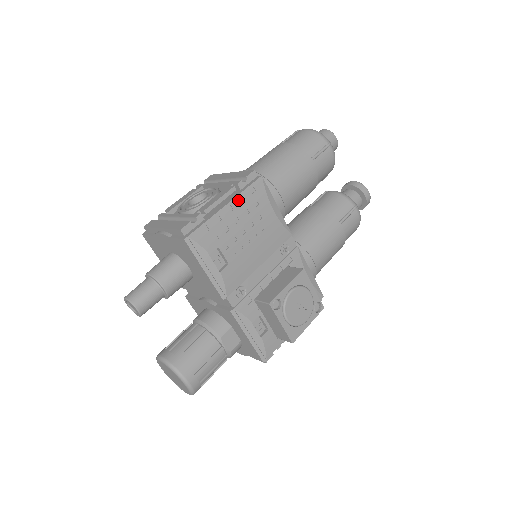
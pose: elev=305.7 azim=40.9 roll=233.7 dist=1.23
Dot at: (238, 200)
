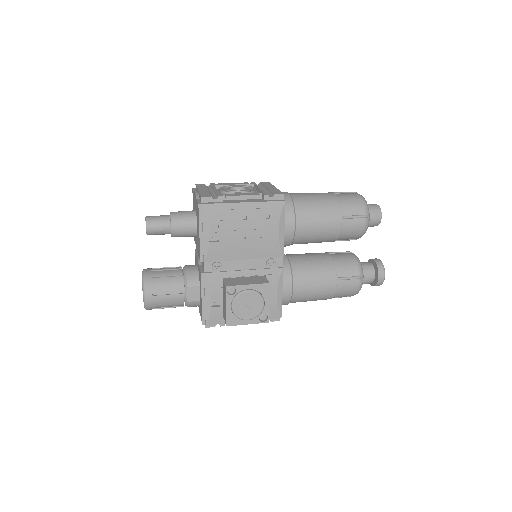
Dot at: (255, 205)
